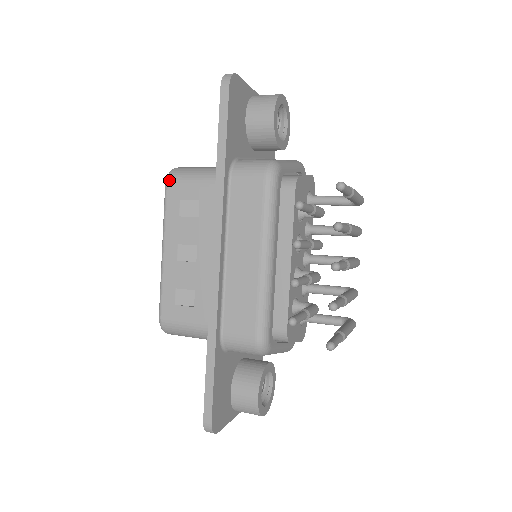
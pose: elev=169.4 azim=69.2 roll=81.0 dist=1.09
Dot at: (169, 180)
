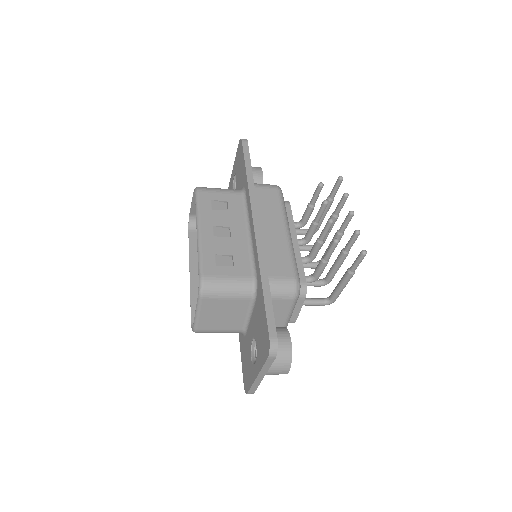
Dot at: (200, 189)
